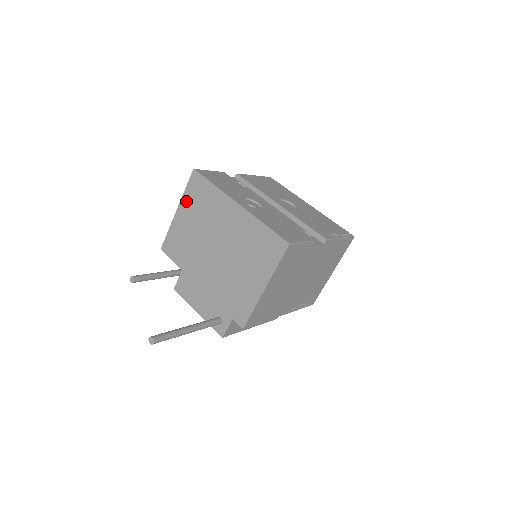
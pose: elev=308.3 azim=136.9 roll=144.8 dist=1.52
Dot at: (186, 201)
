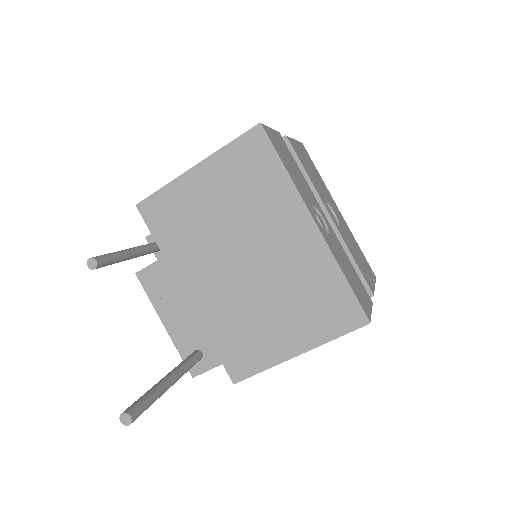
Dot at: (221, 163)
